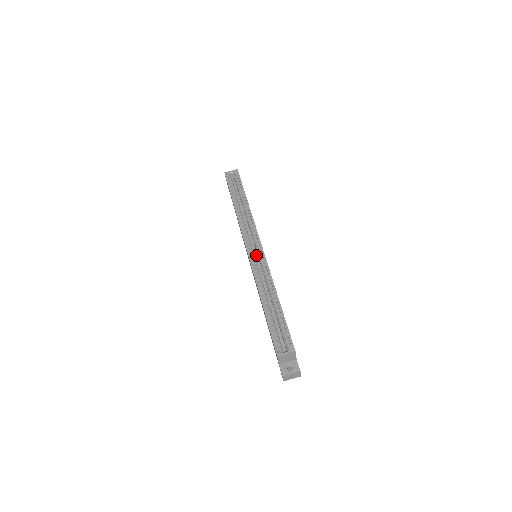
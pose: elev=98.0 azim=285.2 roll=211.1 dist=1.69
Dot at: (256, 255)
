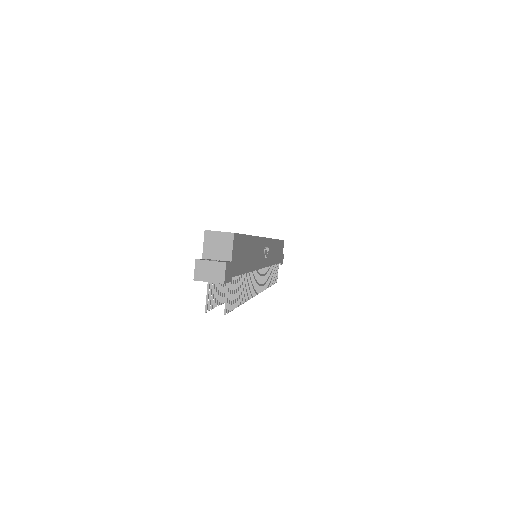
Dot at: occluded
